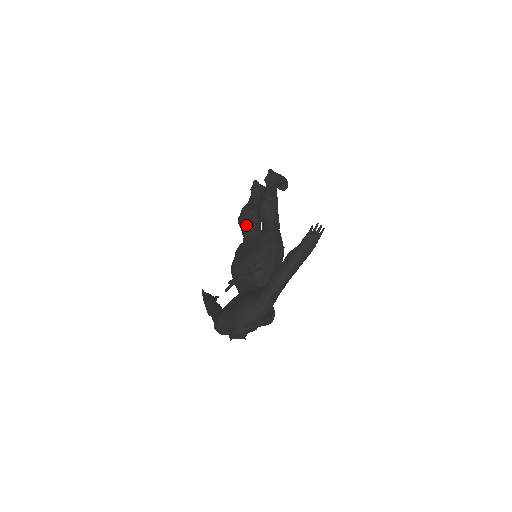
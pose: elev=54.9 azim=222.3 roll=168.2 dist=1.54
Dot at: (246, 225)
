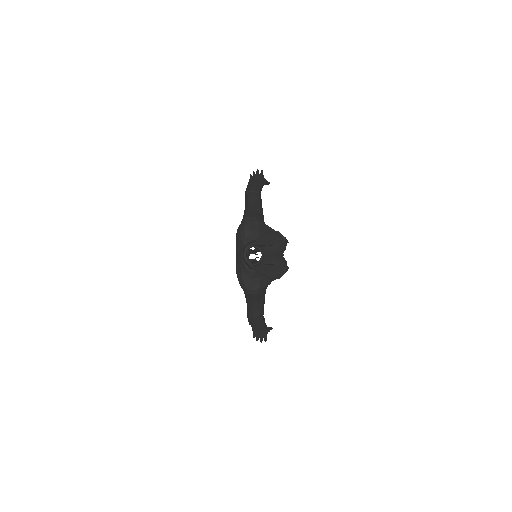
Dot at: occluded
